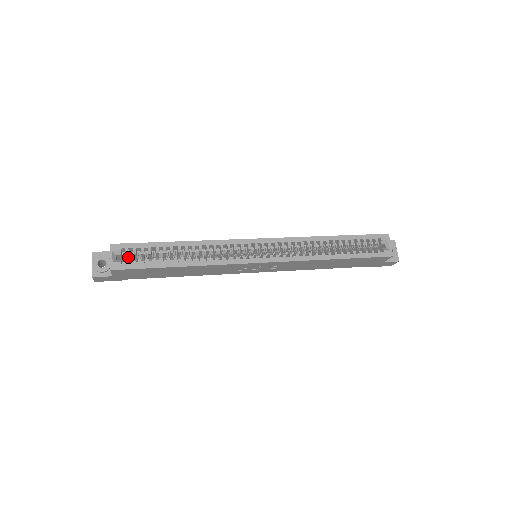
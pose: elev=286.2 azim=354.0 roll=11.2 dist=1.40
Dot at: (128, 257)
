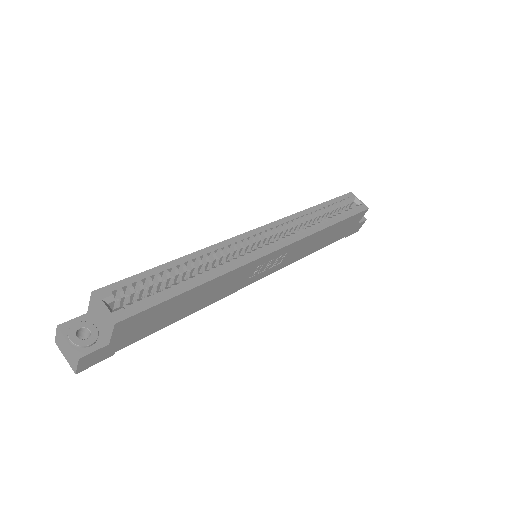
Dot at: (120, 306)
